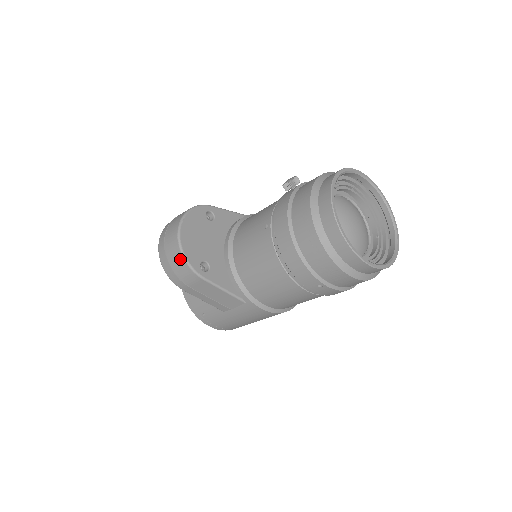
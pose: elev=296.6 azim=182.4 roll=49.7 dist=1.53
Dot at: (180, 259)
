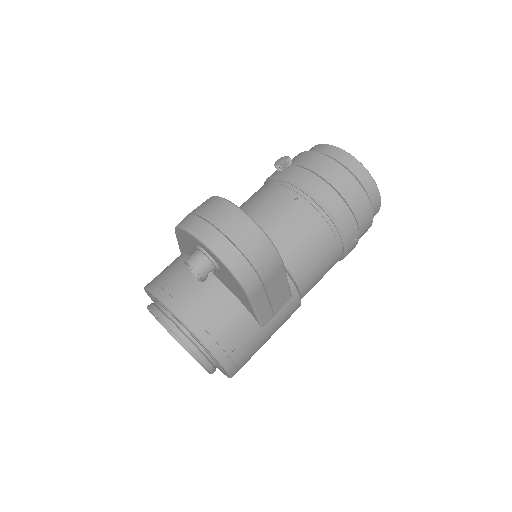
Dot at: (263, 242)
